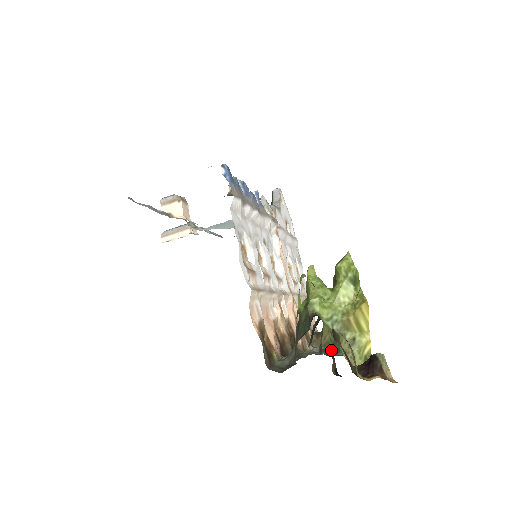
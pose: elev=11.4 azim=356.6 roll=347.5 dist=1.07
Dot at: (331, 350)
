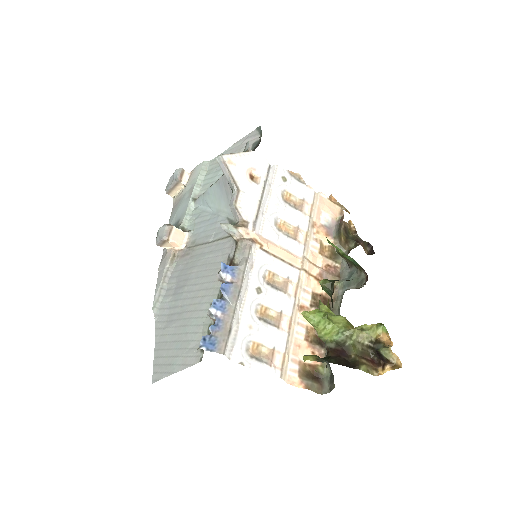
Dot at: (355, 268)
